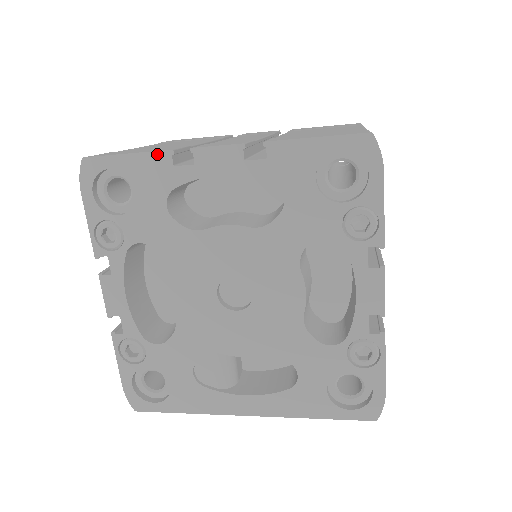
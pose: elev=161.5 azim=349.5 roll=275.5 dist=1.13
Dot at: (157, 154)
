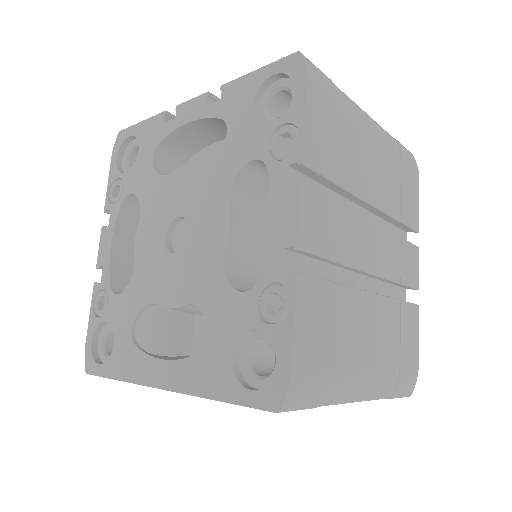
Dot at: (157, 117)
